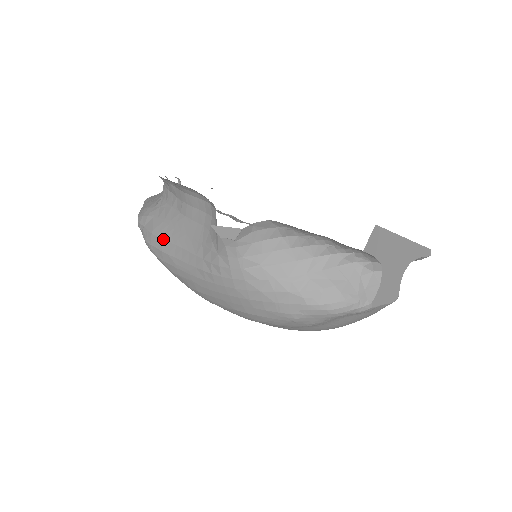
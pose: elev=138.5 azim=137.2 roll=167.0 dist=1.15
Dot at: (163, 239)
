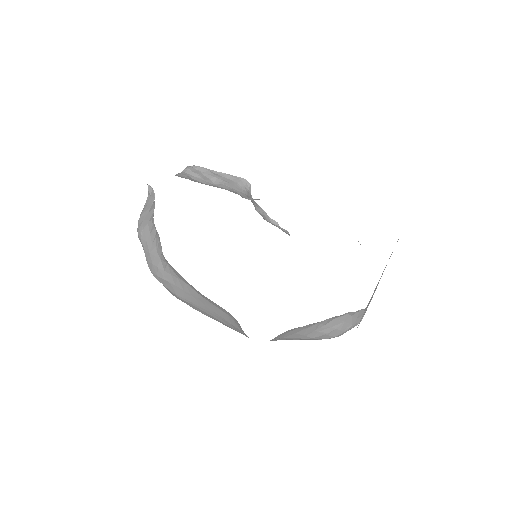
Dot at: (191, 304)
